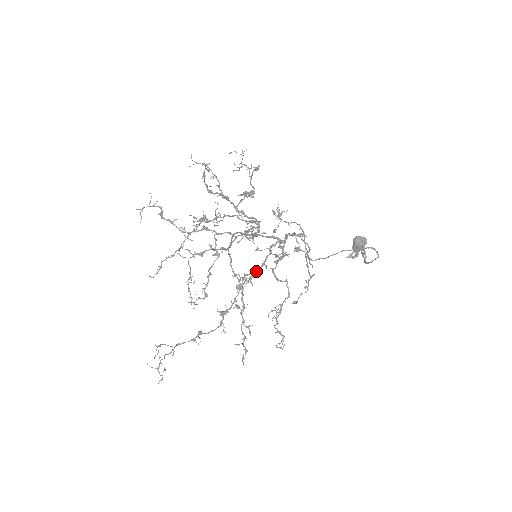
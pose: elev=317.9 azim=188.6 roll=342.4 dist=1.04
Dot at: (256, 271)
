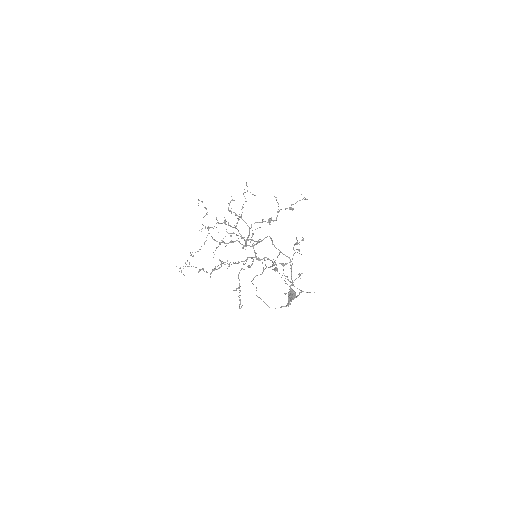
Dot at: (233, 263)
